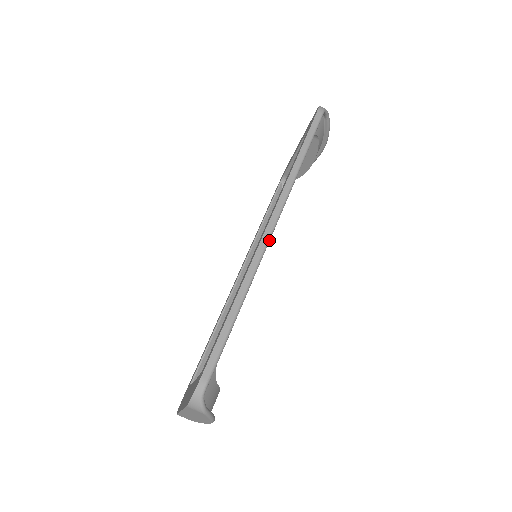
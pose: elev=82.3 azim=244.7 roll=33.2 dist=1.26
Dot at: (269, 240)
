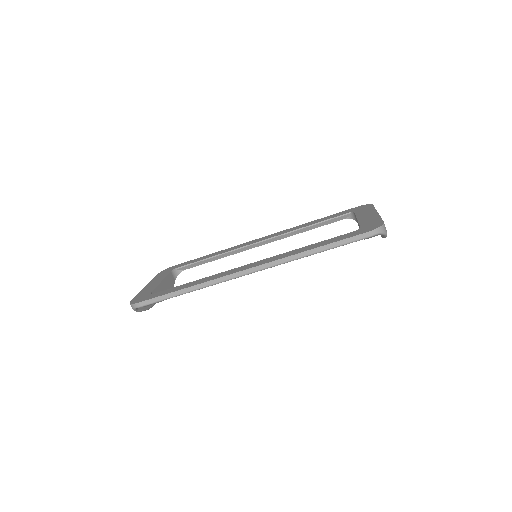
Dot at: occluded
